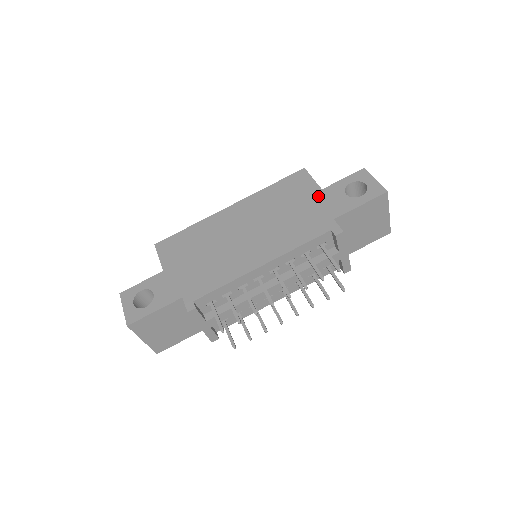
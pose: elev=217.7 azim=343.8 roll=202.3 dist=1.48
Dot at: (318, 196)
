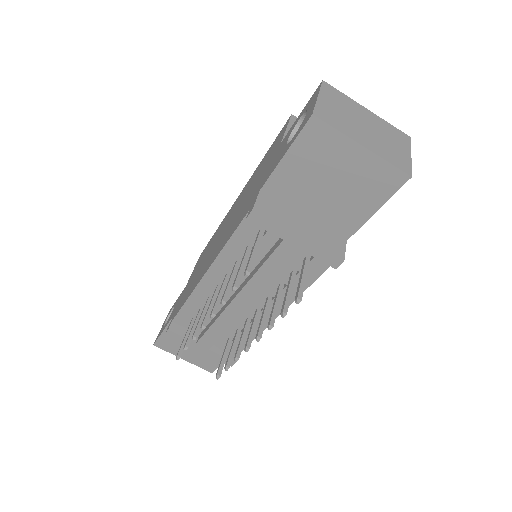
Dot at: (273, 156)
